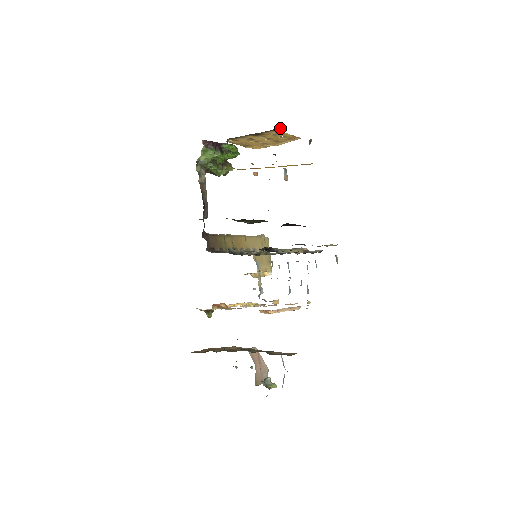
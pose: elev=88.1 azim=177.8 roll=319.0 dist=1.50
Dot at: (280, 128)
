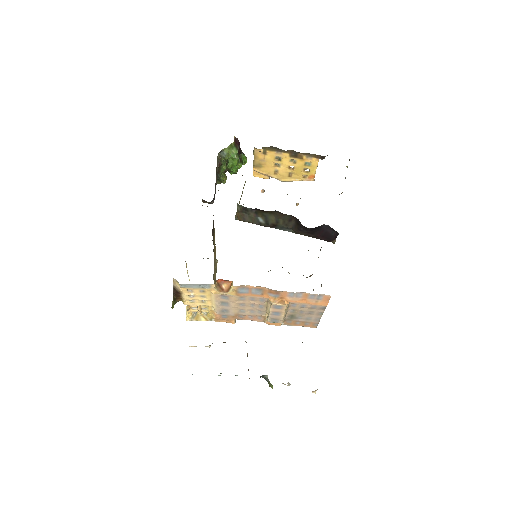
Dot at: occluded
